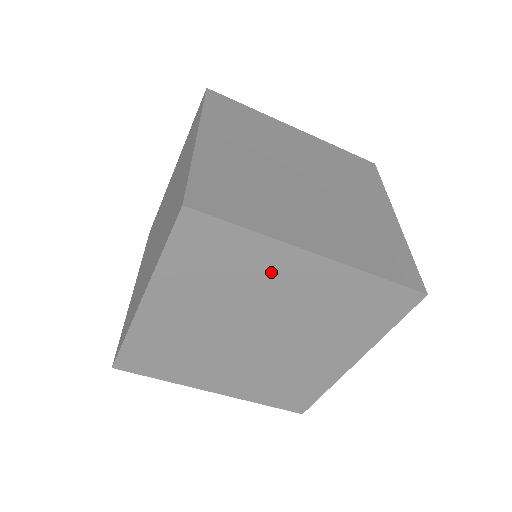
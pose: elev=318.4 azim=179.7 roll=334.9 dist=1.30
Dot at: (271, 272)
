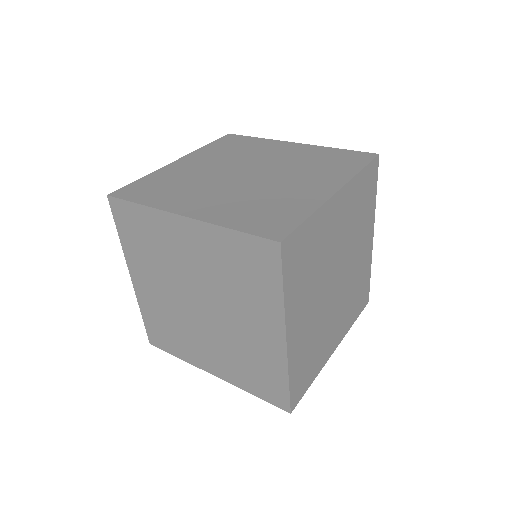
Dot at: (327, 230)
